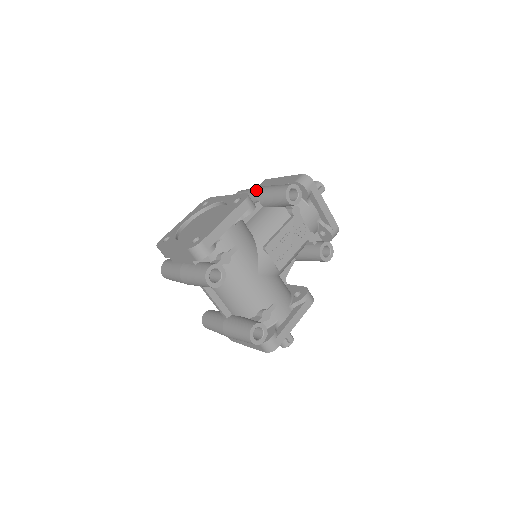
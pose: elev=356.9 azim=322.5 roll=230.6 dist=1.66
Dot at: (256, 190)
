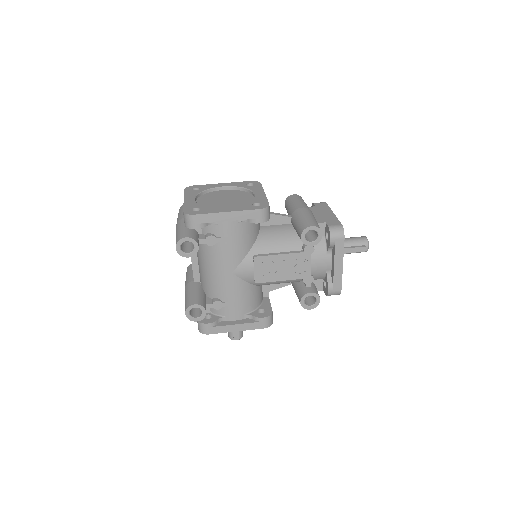
Dot at: (298, 206)
